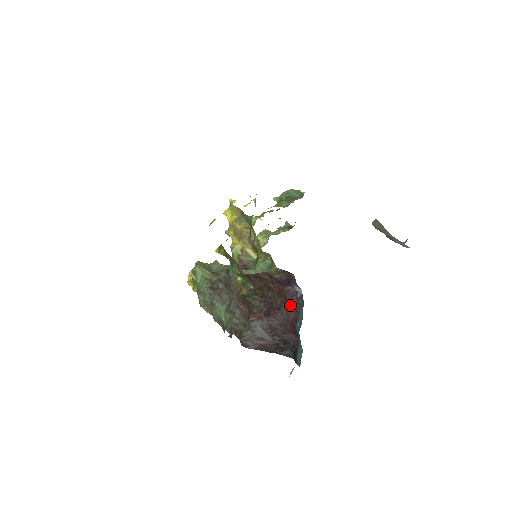
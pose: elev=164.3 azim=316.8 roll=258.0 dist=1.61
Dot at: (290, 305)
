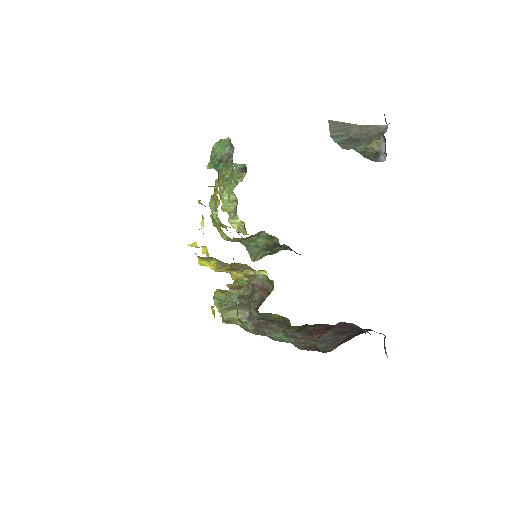
Dot at: occluded
